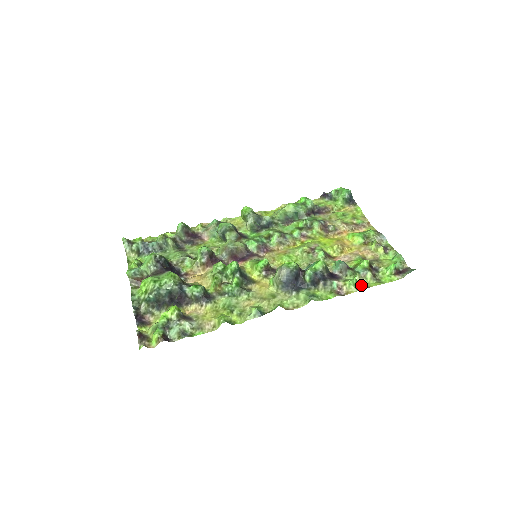
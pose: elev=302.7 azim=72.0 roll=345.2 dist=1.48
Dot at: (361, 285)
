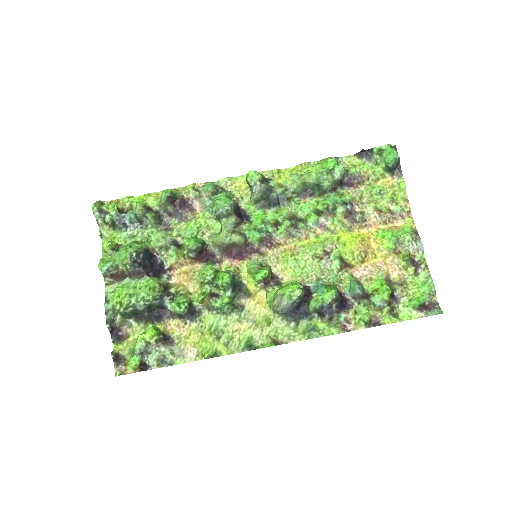
Dot at: (373, 319)
